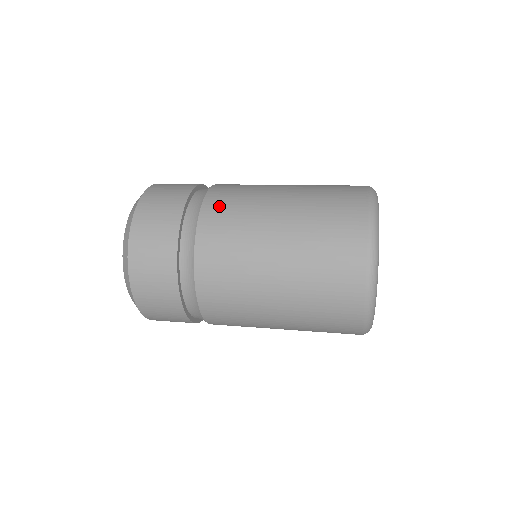
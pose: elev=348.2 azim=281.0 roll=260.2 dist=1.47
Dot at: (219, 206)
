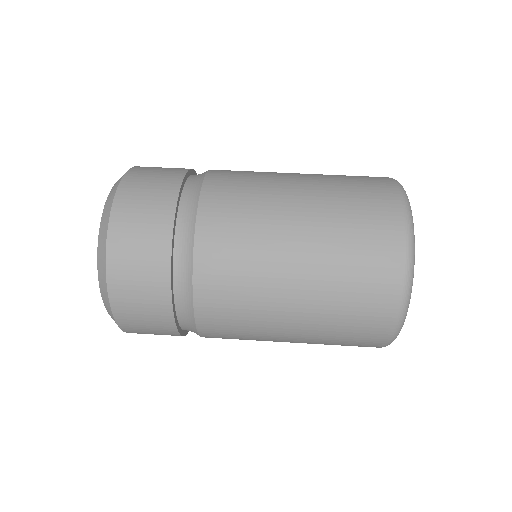
Dot at: (219, 335)
